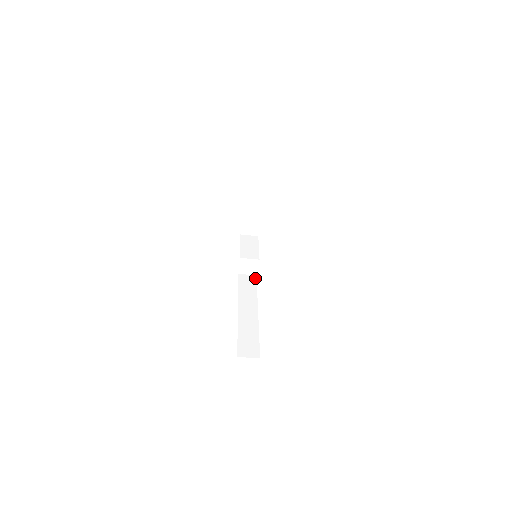
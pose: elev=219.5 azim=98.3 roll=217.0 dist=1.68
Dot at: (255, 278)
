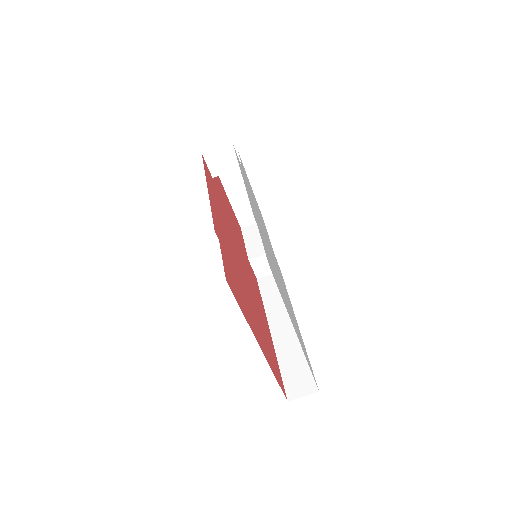
Dot at: occluded
